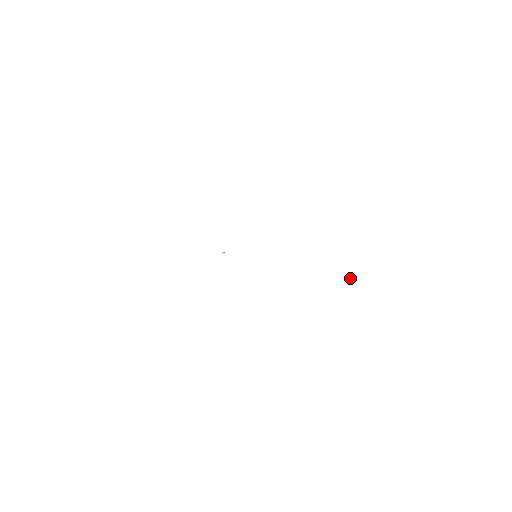
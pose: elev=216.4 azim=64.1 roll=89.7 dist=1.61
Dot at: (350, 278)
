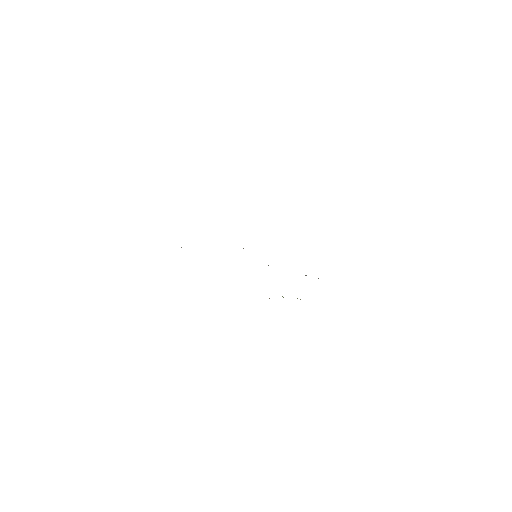
Dot at: occluded
